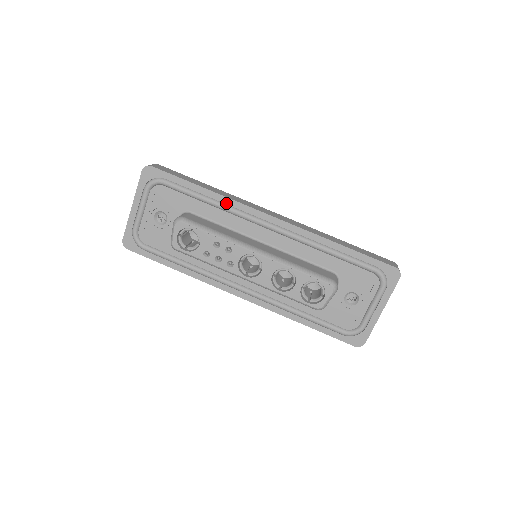
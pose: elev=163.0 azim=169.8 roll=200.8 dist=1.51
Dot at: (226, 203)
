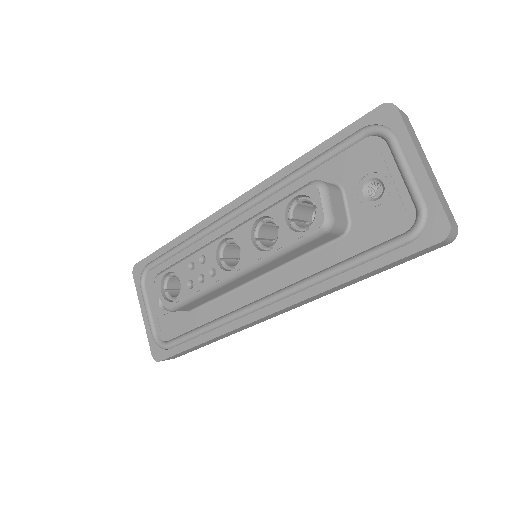
Dot at: (196, 232)
